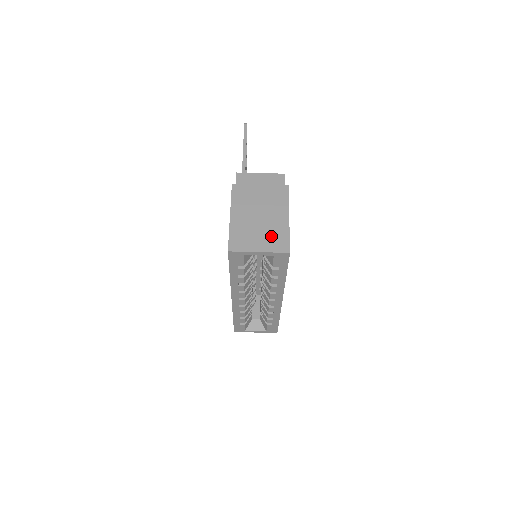
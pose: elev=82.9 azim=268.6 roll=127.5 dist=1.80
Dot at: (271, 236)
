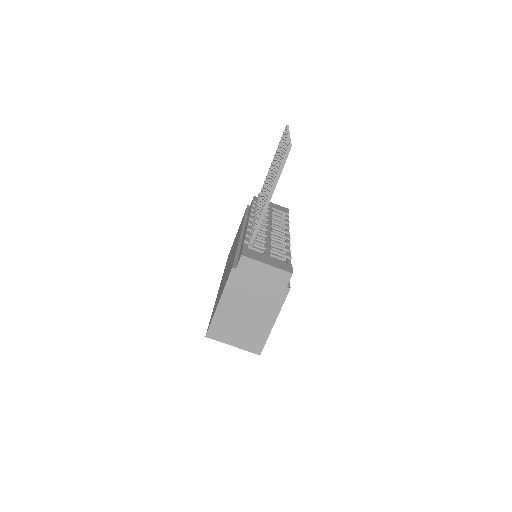
Dot at: (250, 336)
